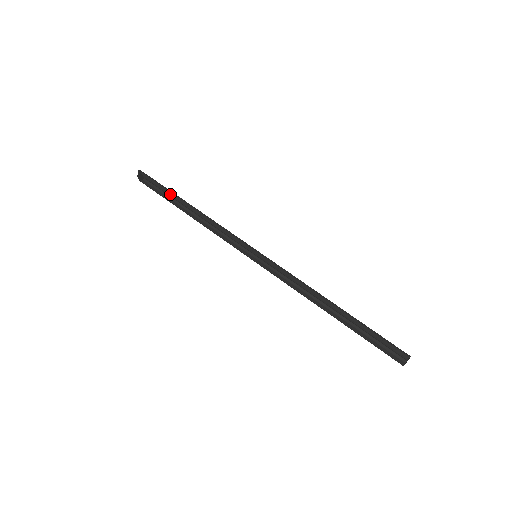
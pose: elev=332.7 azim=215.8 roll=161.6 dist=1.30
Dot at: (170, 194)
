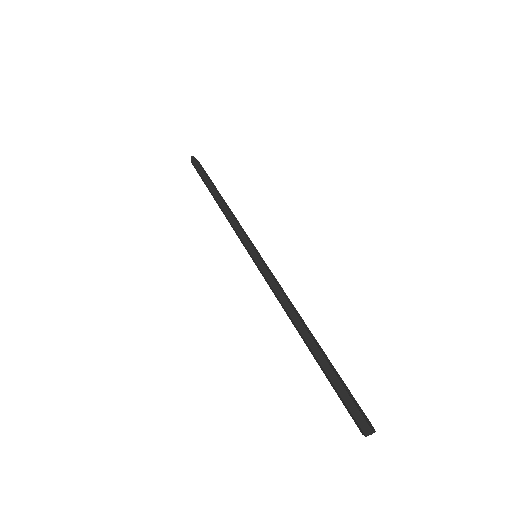
Dot at: (211, 181)
